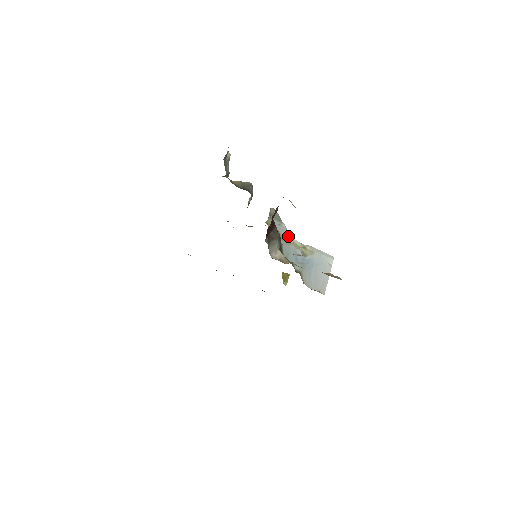
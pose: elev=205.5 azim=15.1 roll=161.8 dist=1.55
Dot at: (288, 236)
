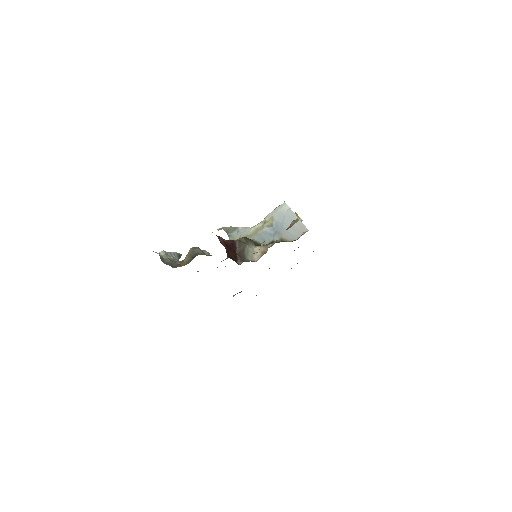
Dot at: (250, 230)
